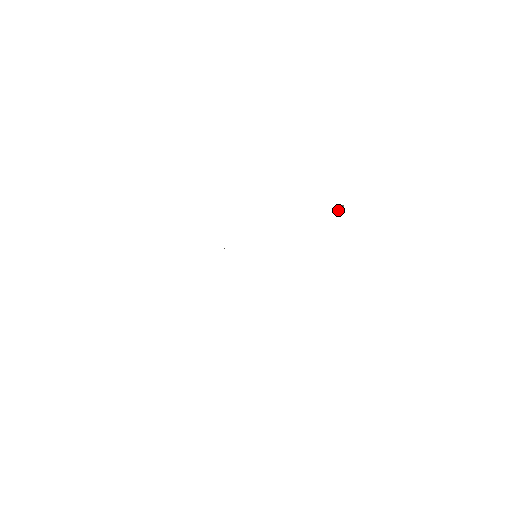
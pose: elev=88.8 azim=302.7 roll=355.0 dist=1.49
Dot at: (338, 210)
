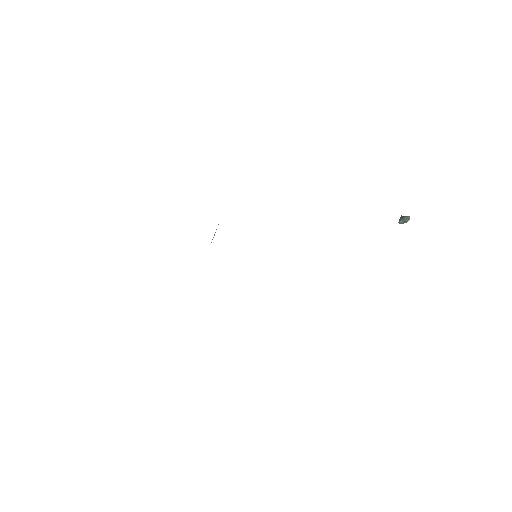
Dot at: (399, 222)
